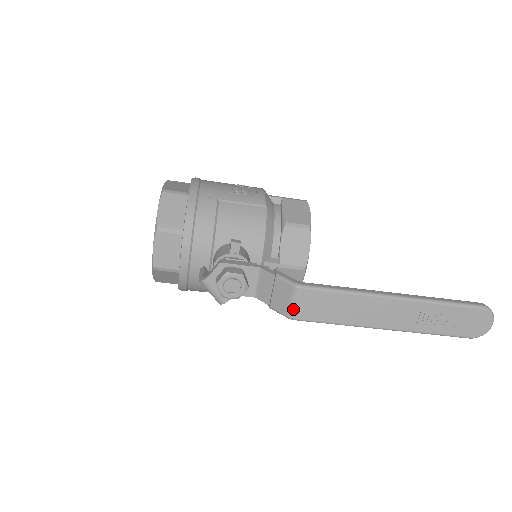
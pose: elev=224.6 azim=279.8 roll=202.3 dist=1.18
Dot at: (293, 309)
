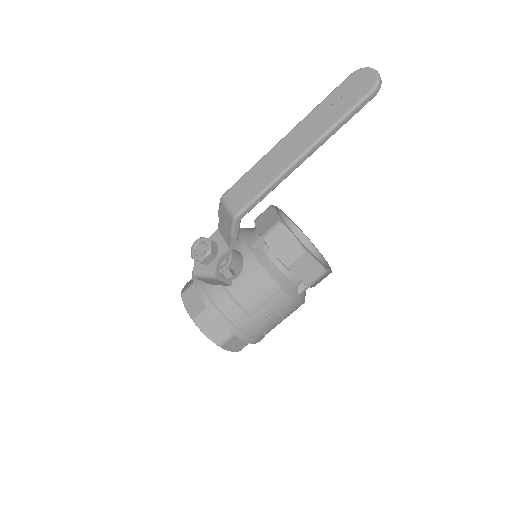
Dot at: (230, 211)
